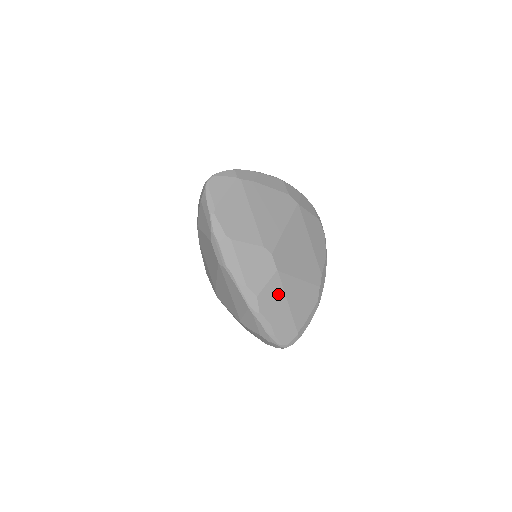
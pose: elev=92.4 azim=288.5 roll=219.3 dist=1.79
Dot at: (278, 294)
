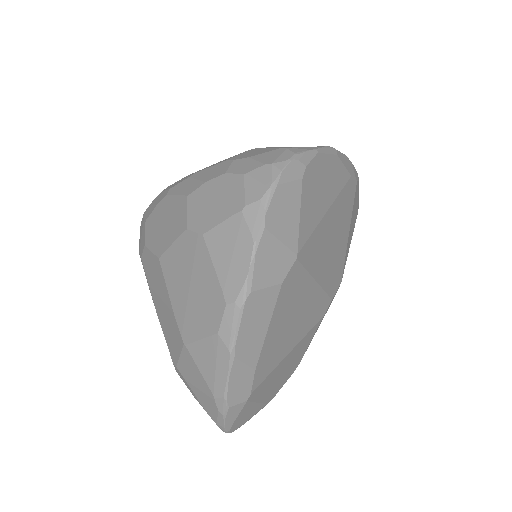
Dot at: occluded
